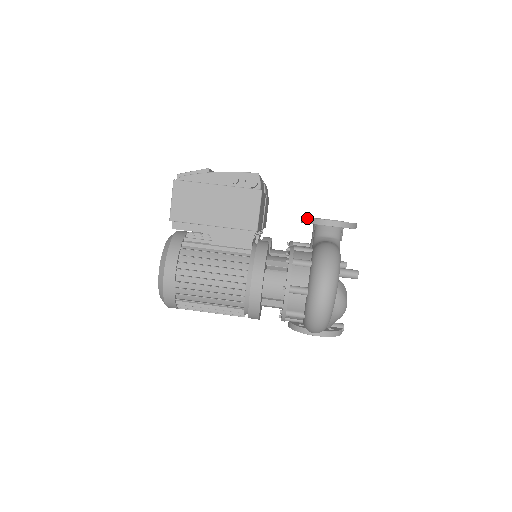
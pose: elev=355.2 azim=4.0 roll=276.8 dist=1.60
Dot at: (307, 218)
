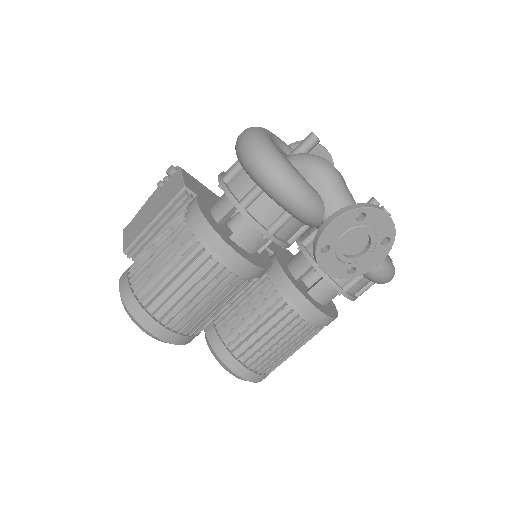
Dot at: occluded
